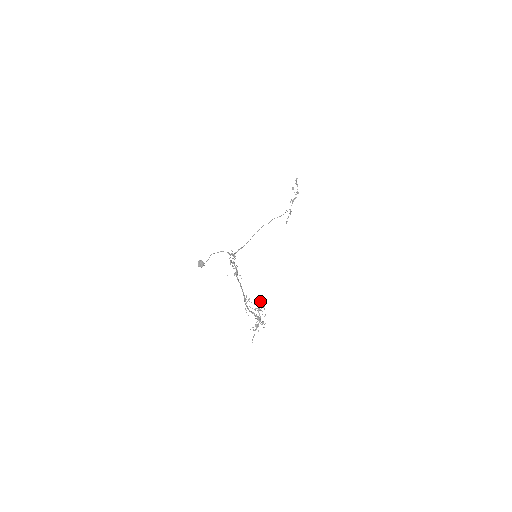
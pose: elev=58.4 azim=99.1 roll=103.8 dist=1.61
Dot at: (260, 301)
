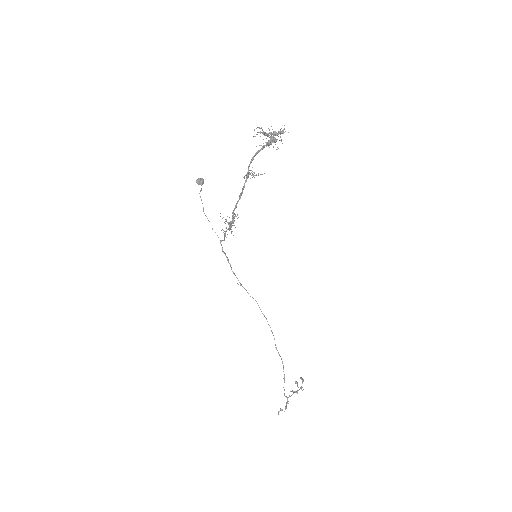
Dot at: occluded
